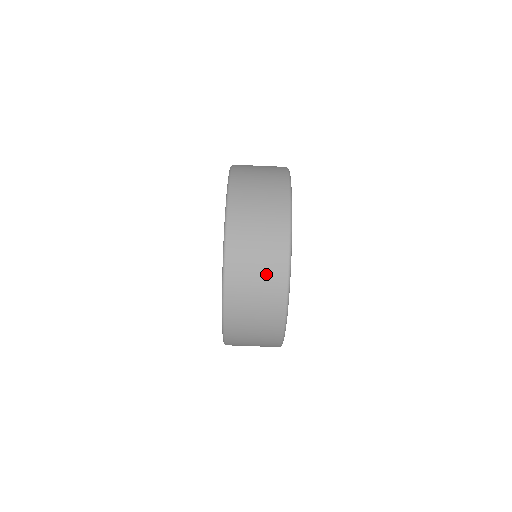
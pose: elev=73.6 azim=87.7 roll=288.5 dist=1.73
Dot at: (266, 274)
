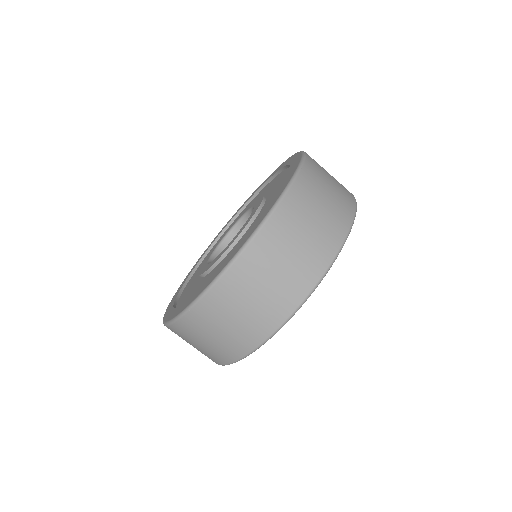
Dot at: (330, 215)
